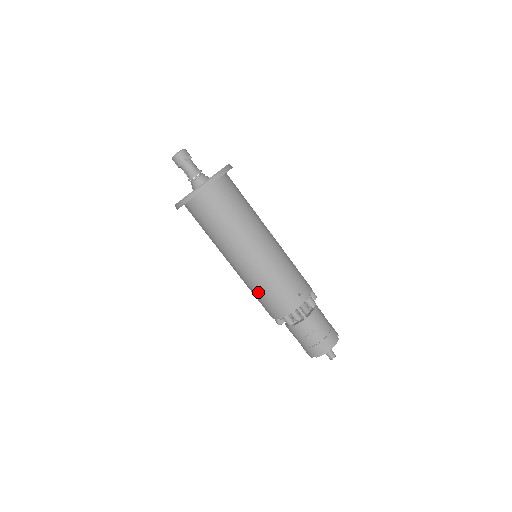
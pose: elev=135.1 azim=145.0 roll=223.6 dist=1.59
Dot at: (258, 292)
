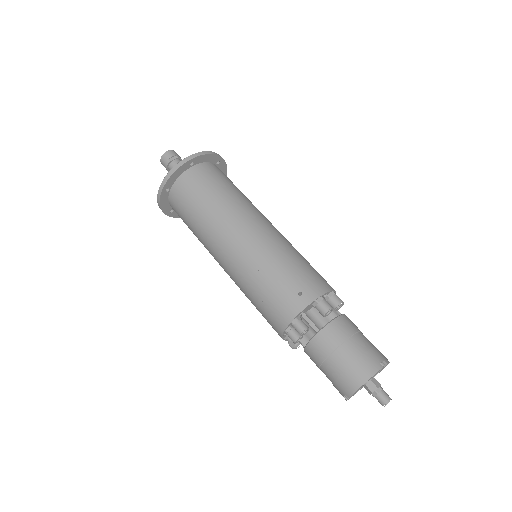
Dot at: (251, 299)
